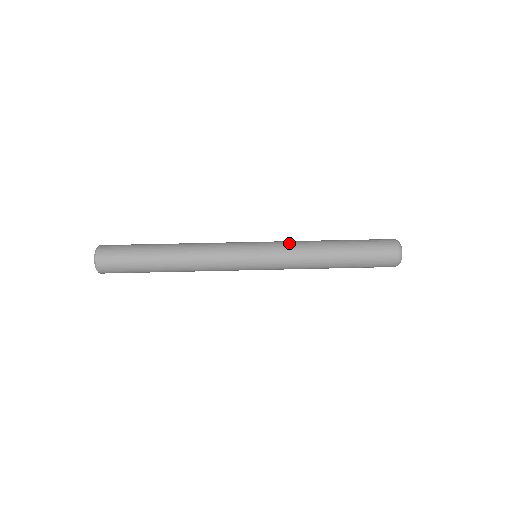
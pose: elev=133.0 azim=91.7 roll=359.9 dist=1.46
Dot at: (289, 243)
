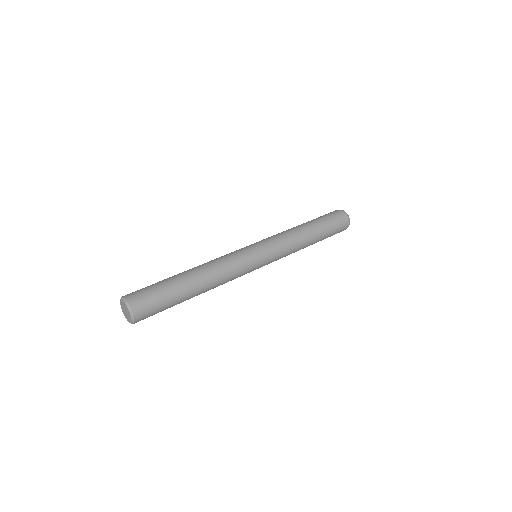
Dot at: (283, 240)
